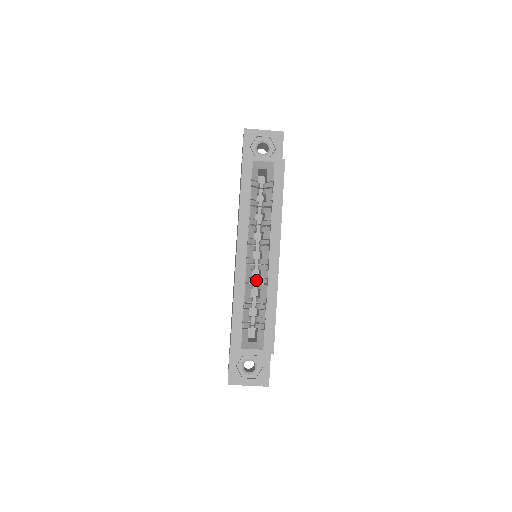
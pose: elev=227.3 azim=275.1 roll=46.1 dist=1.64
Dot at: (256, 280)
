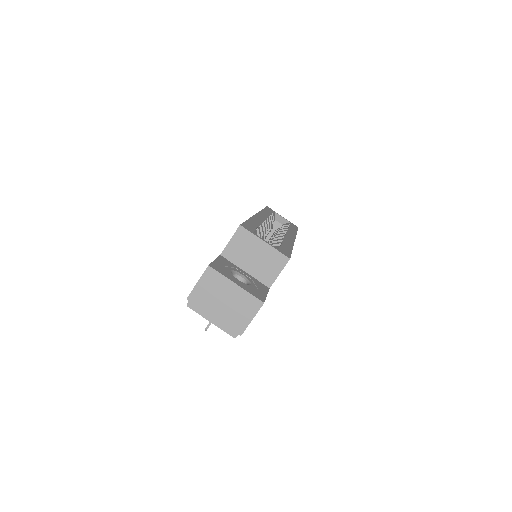
Dot at: occluded
